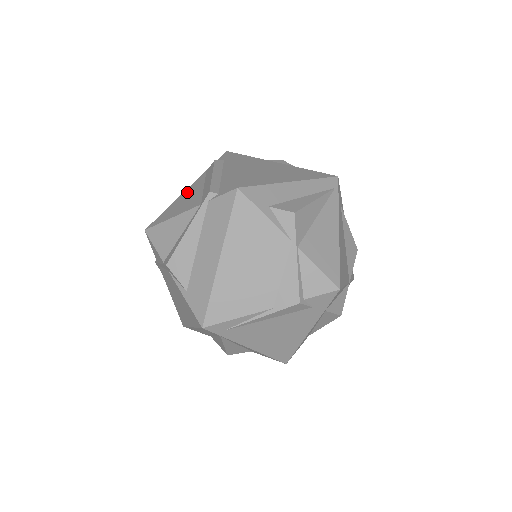
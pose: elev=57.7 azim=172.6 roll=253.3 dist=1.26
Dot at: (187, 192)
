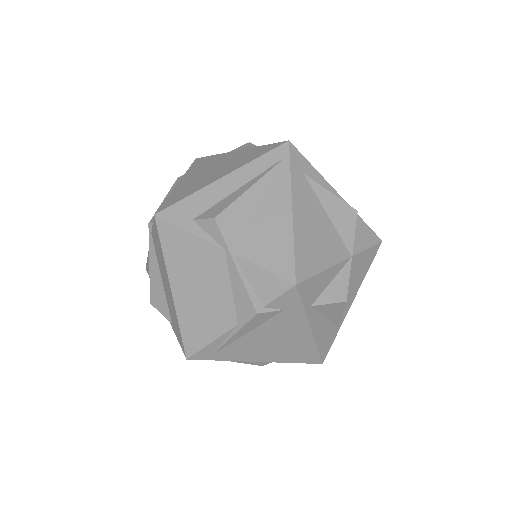
Dot at: occluded
